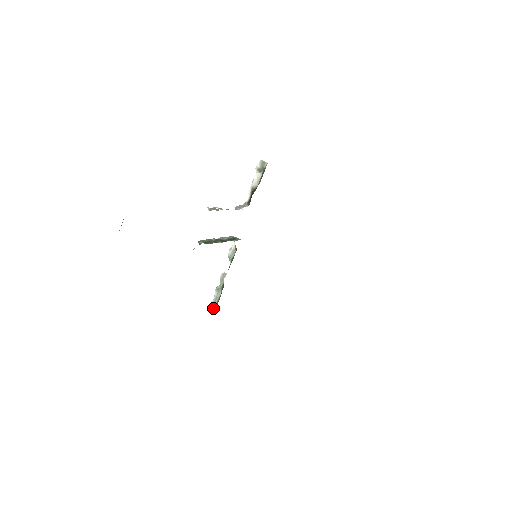
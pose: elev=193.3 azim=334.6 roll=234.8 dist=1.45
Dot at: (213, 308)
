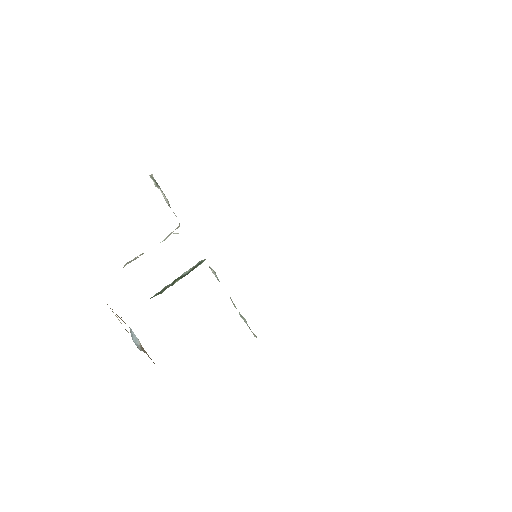
Dot at: (255, 336)
